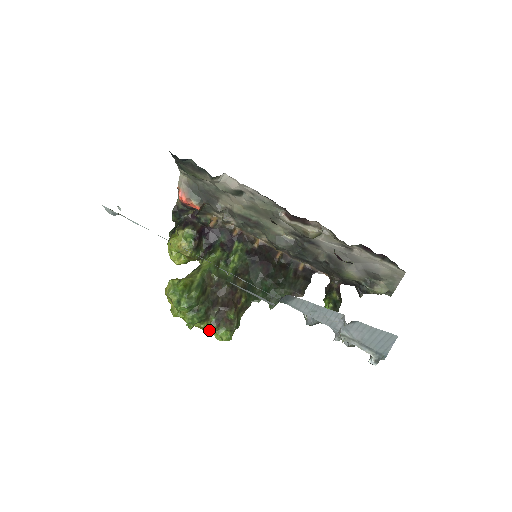
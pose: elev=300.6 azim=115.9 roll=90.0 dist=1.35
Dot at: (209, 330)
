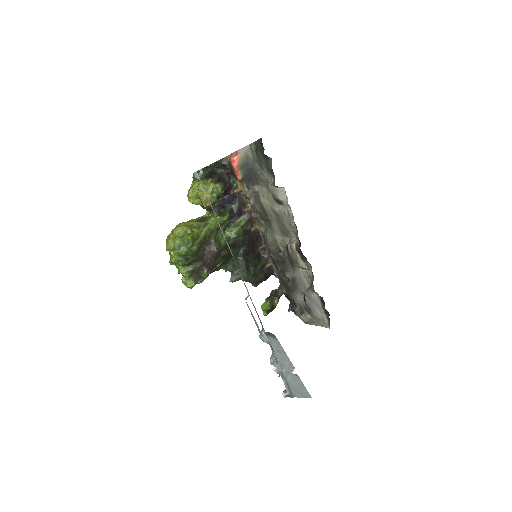
Dot at: (183, 274)
